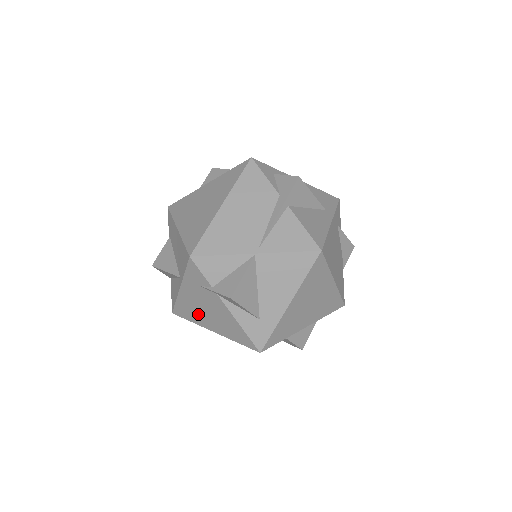
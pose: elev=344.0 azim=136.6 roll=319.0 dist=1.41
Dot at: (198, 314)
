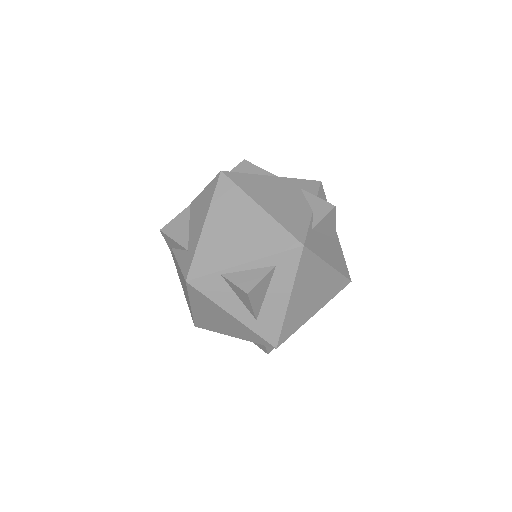
Dot at: (186, 297)
